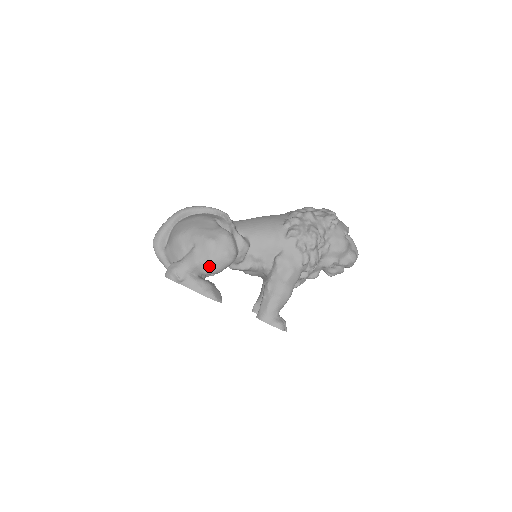
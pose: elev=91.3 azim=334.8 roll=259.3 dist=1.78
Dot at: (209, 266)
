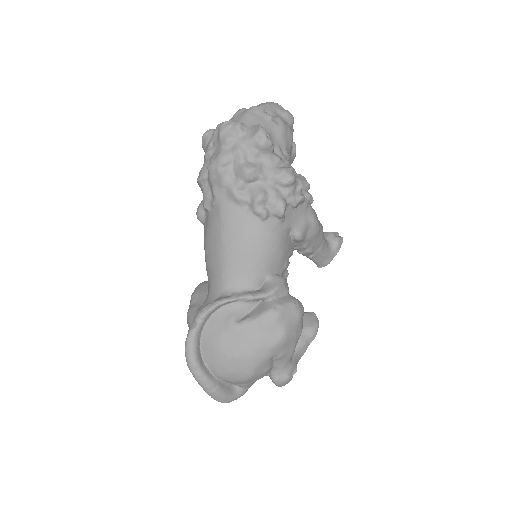
Dot at: occluded
